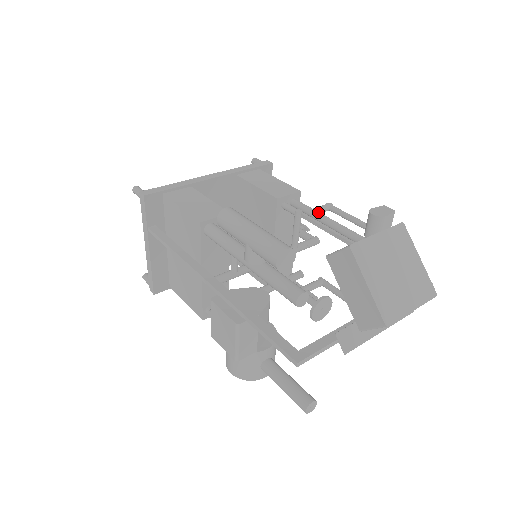
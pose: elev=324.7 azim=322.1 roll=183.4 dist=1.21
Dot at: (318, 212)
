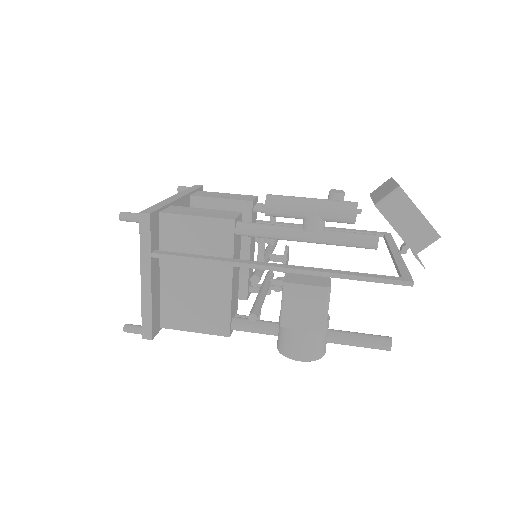
Dot at: occluded
